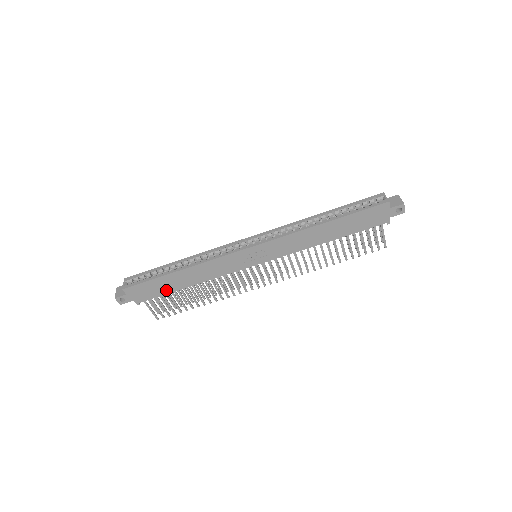
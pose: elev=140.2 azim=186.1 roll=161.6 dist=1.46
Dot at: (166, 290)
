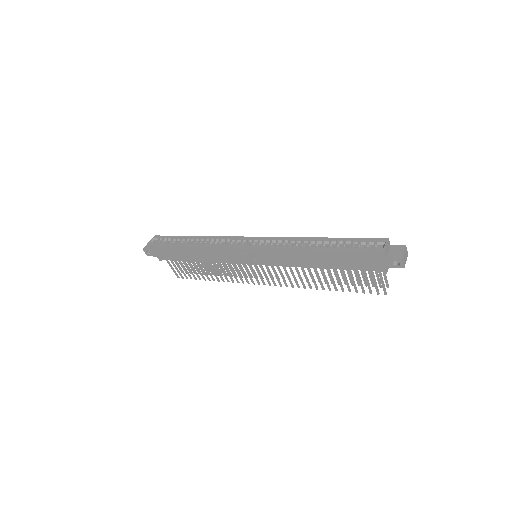
Dot at: (180, 258)
